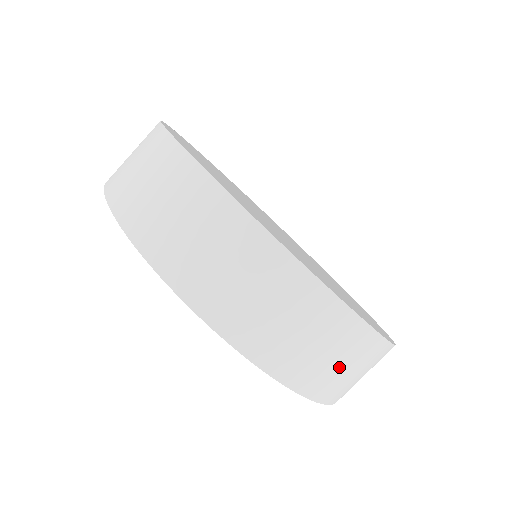
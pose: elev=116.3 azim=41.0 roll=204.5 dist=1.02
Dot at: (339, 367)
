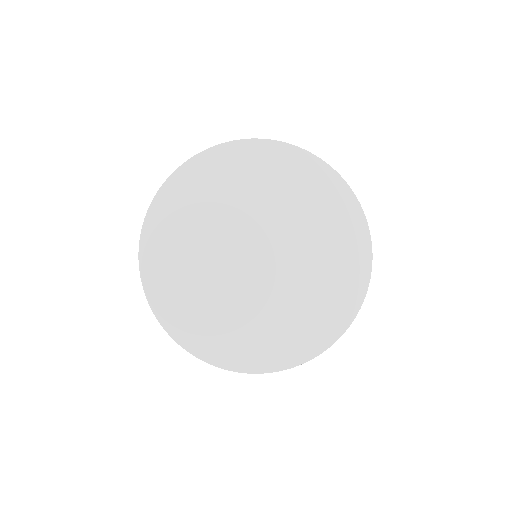
Dot at: occluded
